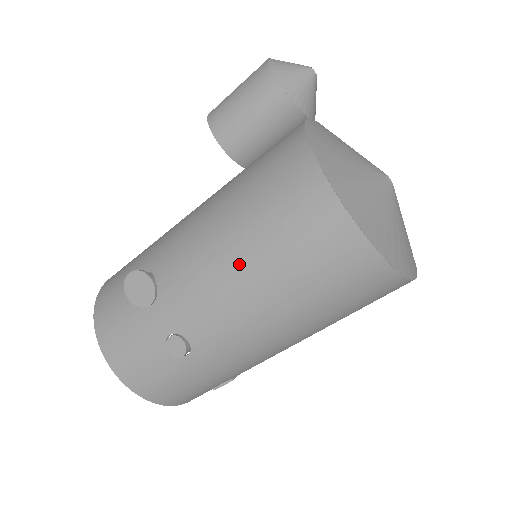
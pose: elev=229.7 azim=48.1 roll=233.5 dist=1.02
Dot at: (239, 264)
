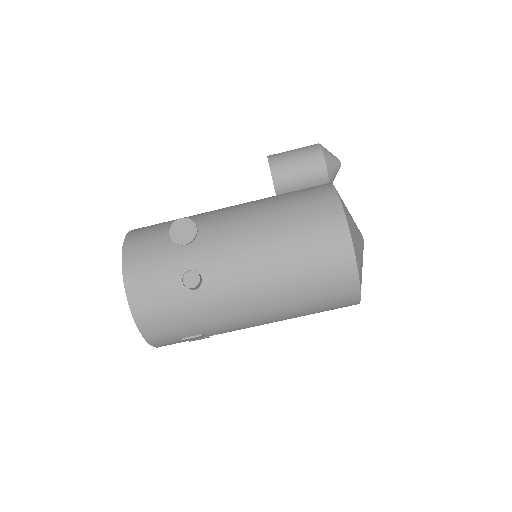
Dot at: (267, 238)
